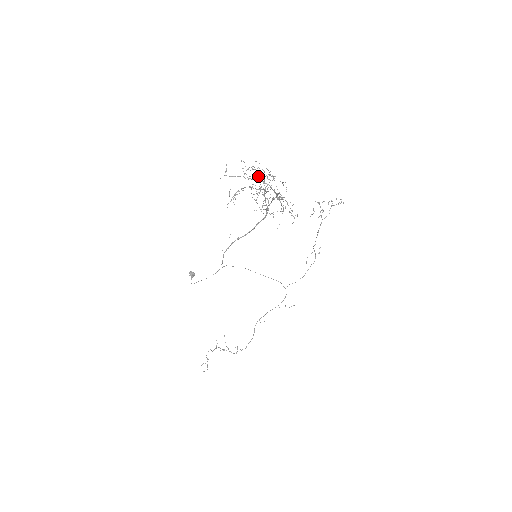
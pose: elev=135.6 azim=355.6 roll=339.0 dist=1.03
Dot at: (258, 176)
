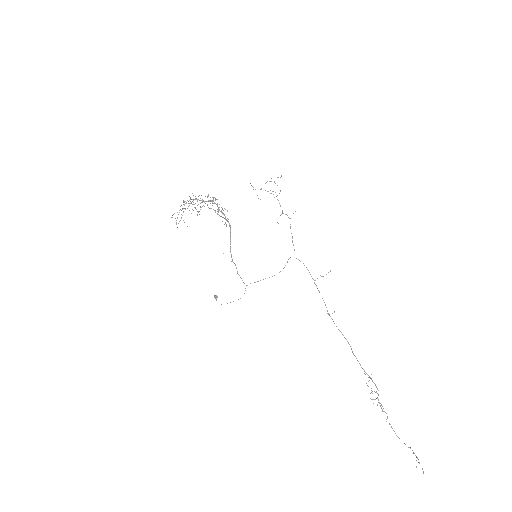
Dot at: occluded
